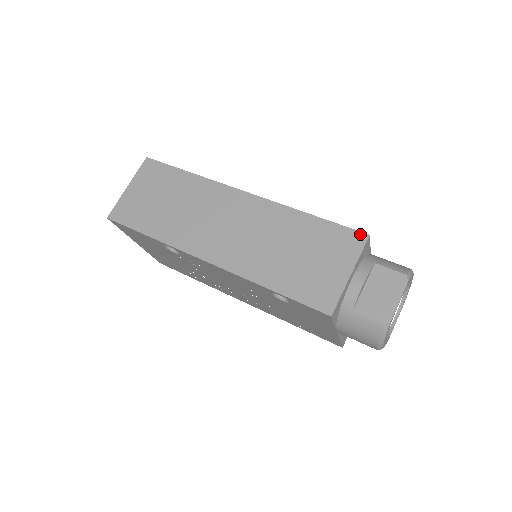
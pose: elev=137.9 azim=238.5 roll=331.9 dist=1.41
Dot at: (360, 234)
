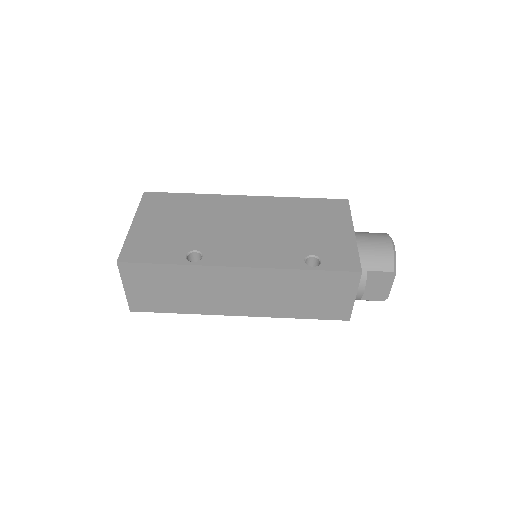
Dot at: (354, 274)
